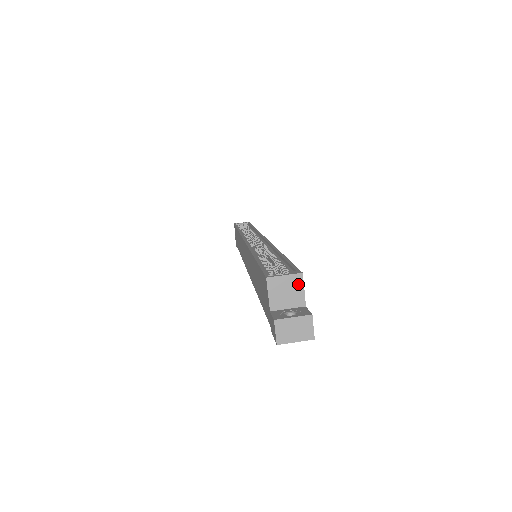
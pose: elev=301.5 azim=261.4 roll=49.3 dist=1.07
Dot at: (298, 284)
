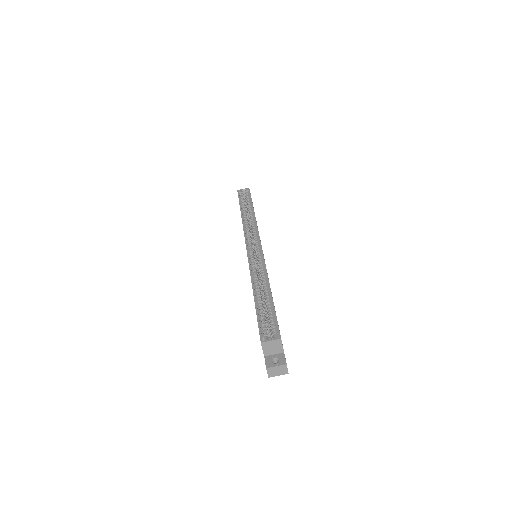
Dot at: (279, 343)
